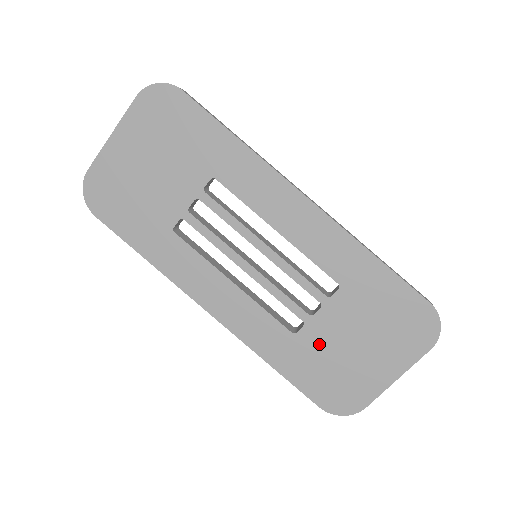
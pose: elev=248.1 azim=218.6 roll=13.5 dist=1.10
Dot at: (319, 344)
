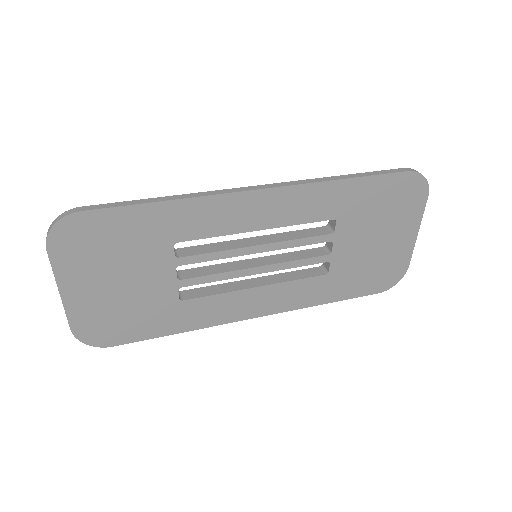
Dot at: (350, 263)
